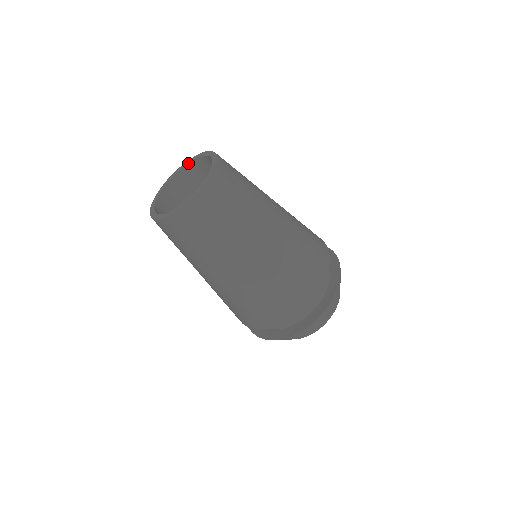
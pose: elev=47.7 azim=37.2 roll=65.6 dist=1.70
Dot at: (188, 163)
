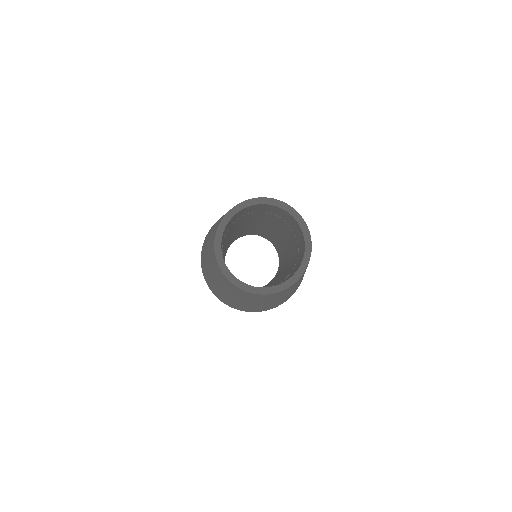
Dot at: (274, 205)
